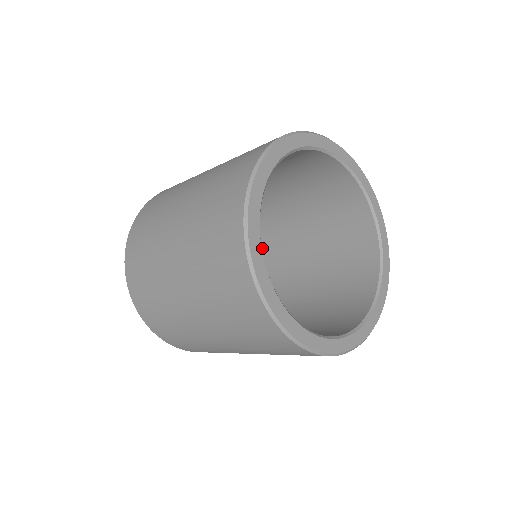
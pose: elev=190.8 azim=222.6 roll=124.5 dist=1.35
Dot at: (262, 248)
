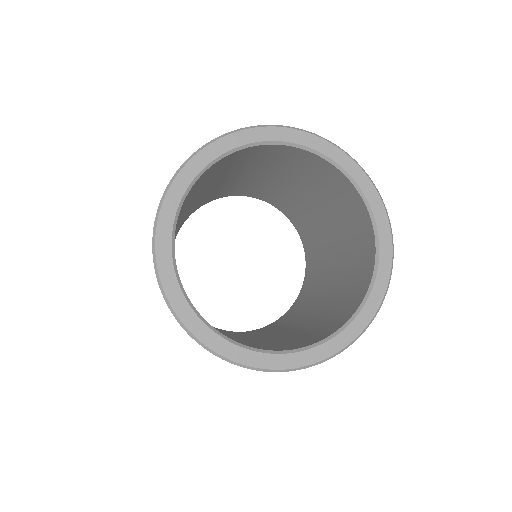
Dot at: (290, 213)
